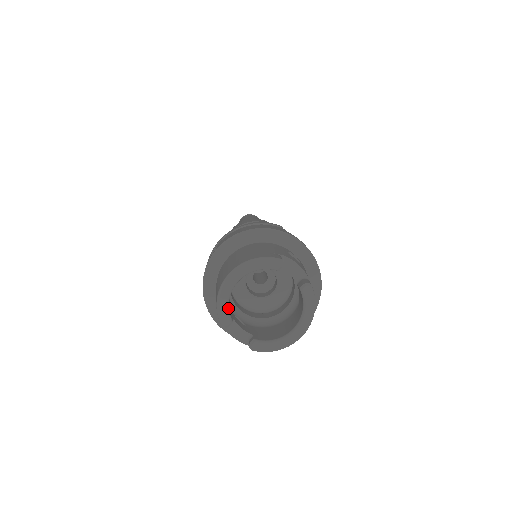
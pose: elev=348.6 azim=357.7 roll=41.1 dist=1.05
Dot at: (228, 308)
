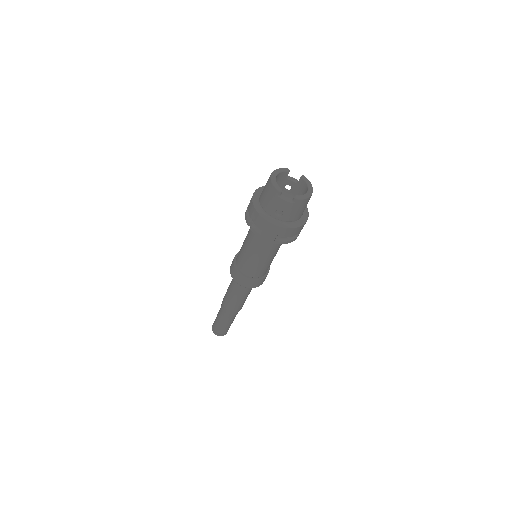
Dot at: (278, 185)
